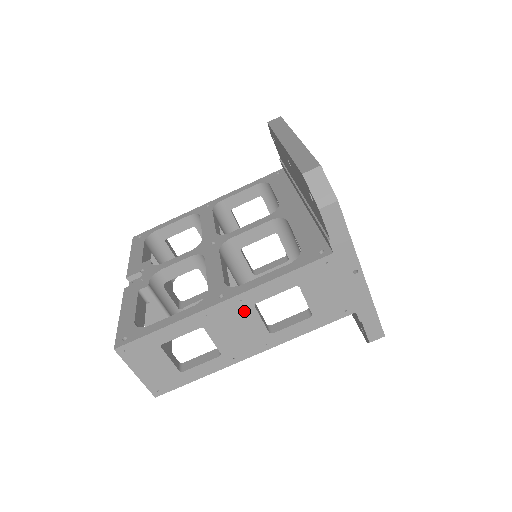
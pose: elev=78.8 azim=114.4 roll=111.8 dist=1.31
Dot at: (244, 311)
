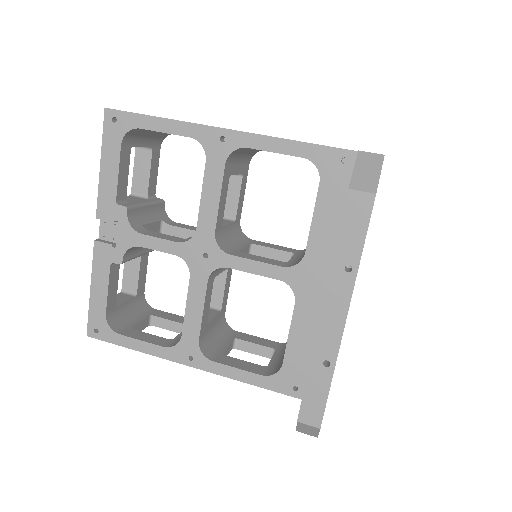
Dot at: occluded
